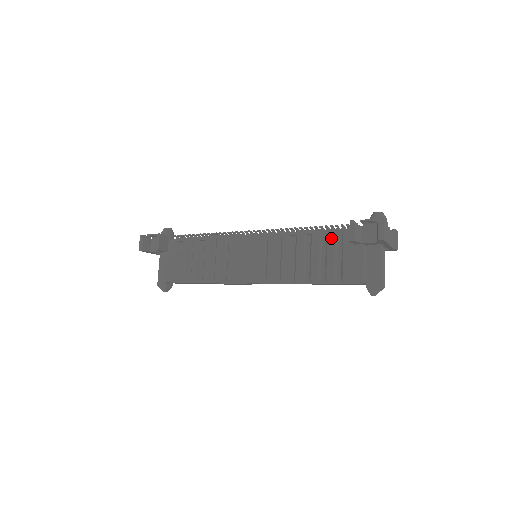
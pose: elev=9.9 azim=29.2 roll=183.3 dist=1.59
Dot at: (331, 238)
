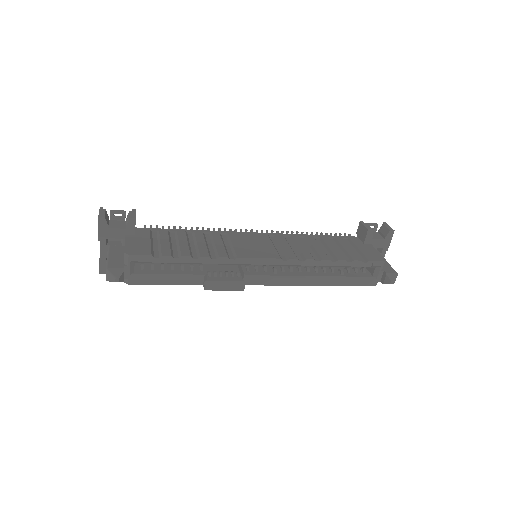
Dot at: (340, 239)
